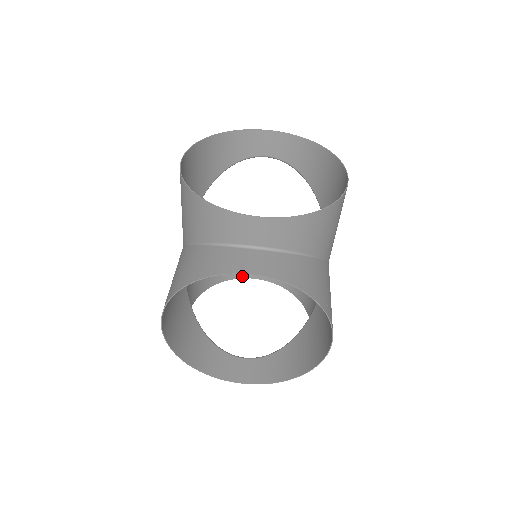
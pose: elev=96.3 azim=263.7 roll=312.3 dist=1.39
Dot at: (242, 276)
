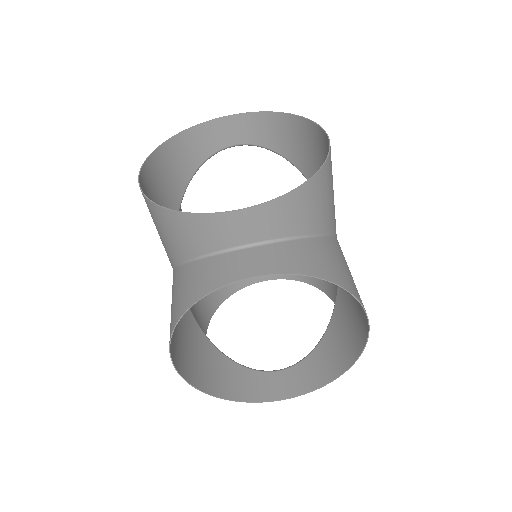
Dot at: (250, 282)
